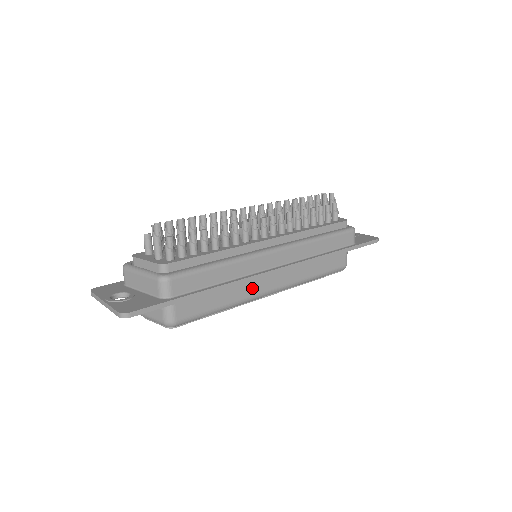
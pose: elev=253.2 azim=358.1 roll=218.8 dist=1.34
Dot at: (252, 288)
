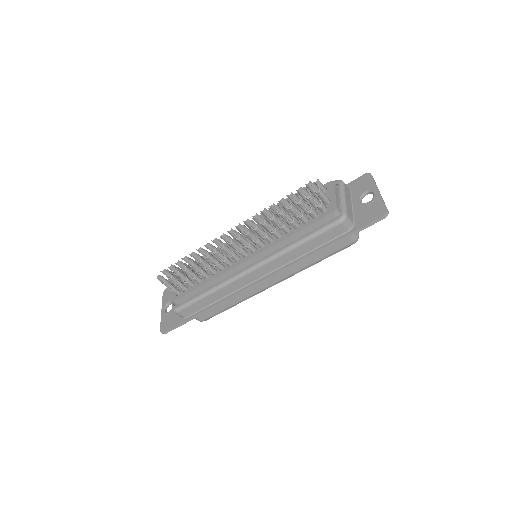
Dot at: (250, 290)
